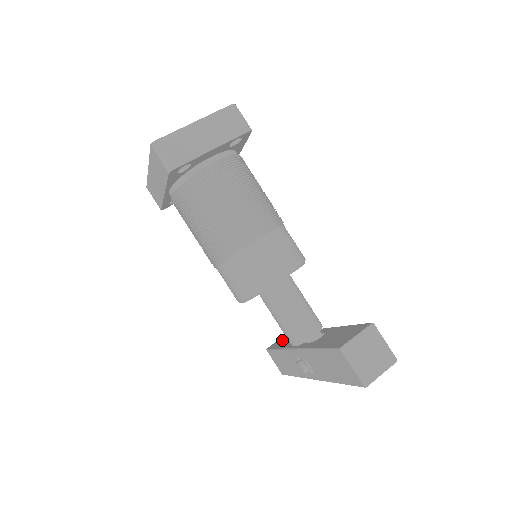
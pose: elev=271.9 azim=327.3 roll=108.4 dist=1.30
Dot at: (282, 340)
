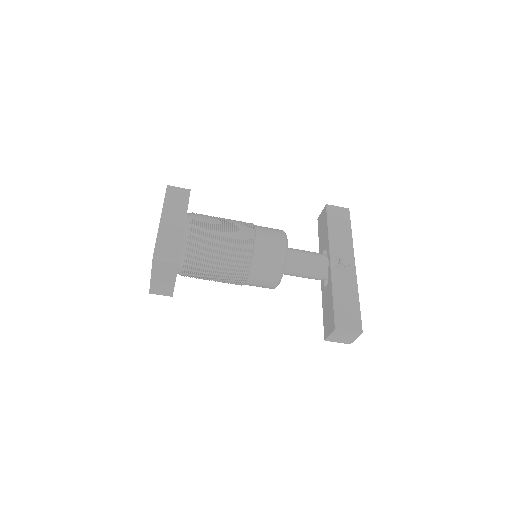
Dot at: (322, 222)
